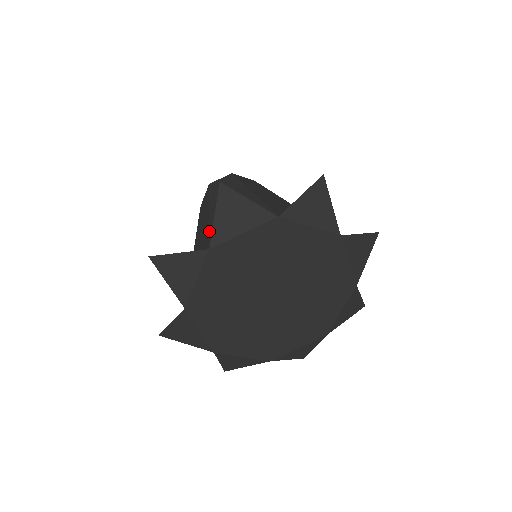
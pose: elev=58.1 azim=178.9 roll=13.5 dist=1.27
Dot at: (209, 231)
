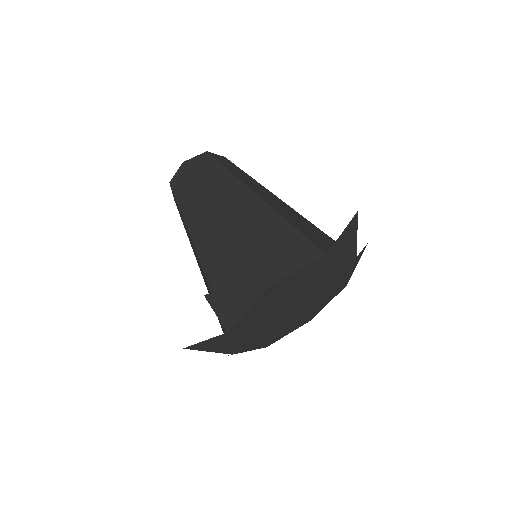
Dot at: (247, 257)
